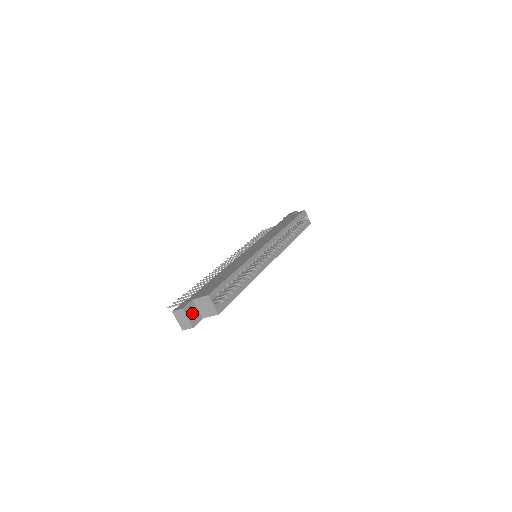
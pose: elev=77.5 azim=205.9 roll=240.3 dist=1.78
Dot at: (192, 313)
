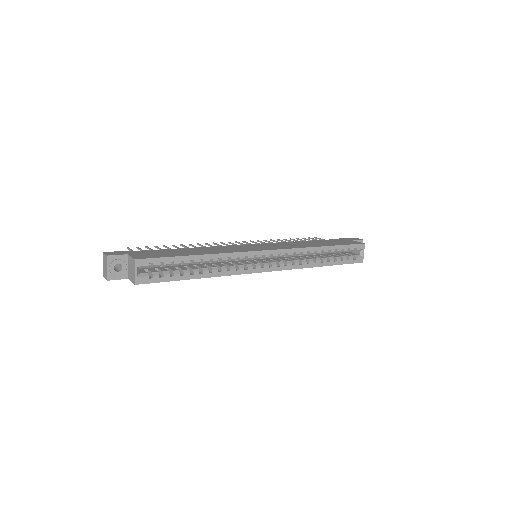
Dot at: (120, 266)
